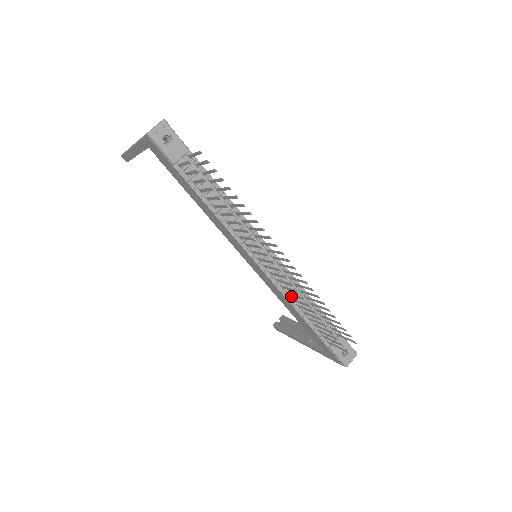
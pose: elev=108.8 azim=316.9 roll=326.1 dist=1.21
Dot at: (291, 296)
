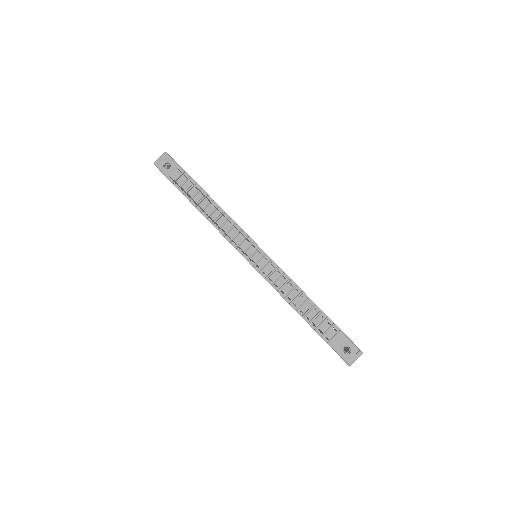
Dot at: (282, 289)
